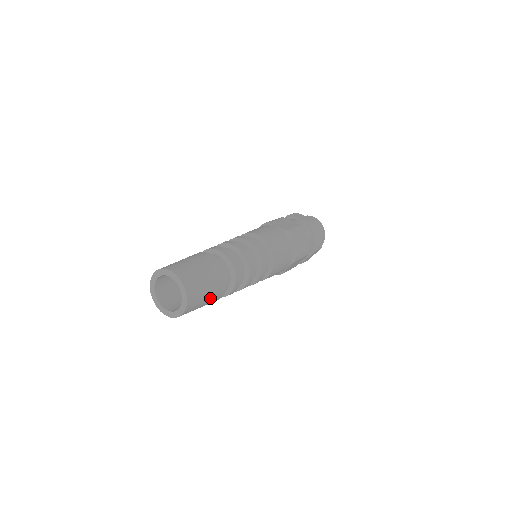
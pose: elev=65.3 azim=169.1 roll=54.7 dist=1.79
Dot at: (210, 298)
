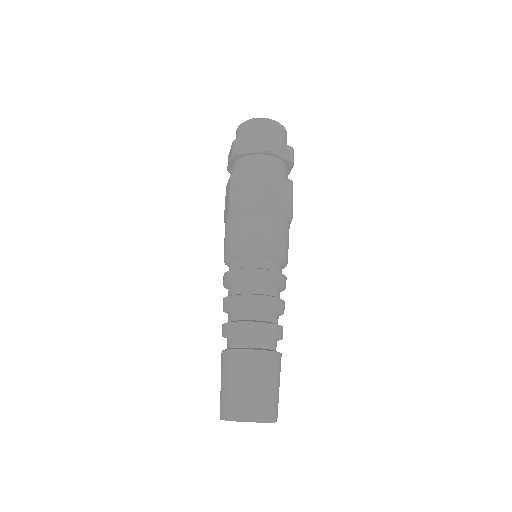
Dot at: (279, 380)
